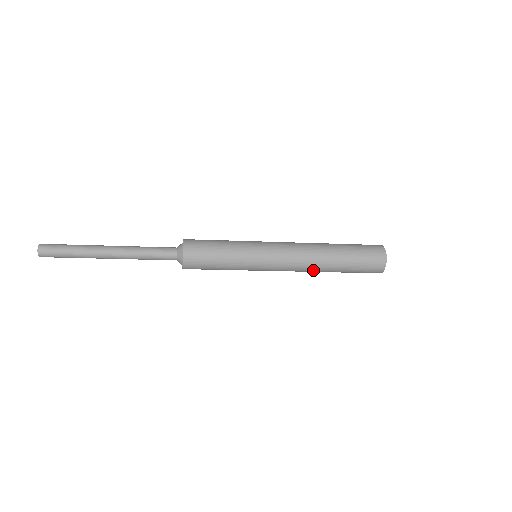
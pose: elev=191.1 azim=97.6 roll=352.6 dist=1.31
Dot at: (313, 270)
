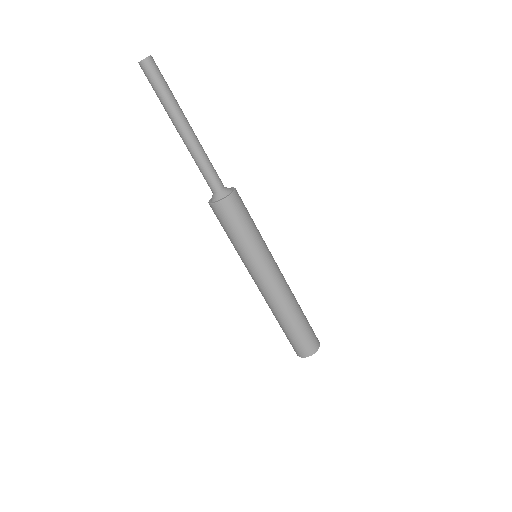
Dot at: (281, 306)
